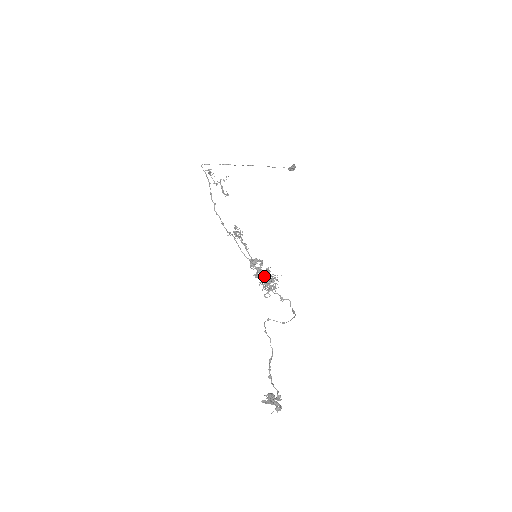
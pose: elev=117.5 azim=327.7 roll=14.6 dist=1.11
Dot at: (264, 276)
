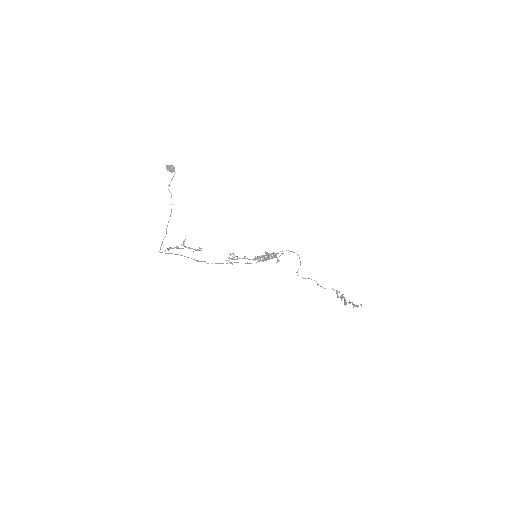
Dot at: (269, 258)
